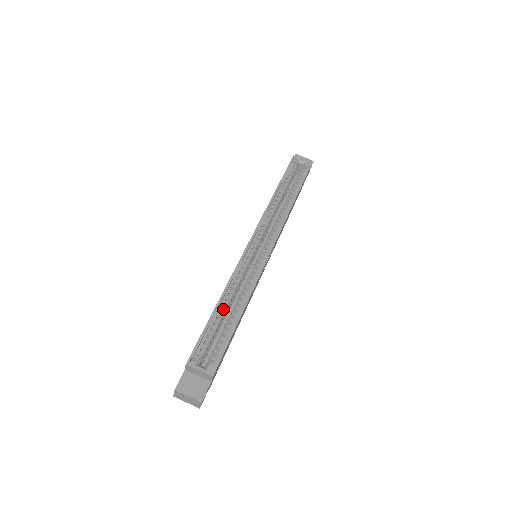
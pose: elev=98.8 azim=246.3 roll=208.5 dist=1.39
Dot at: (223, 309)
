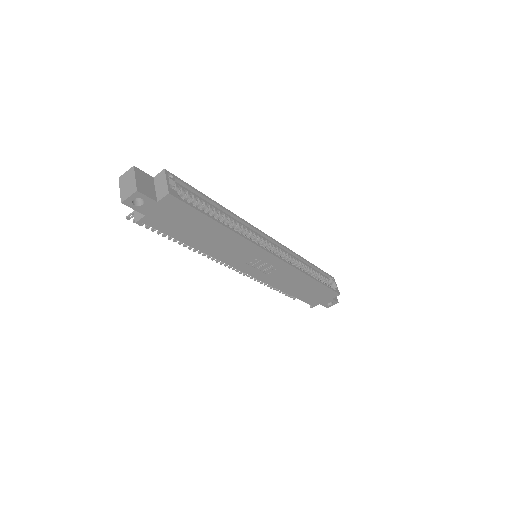
Dot at: (216, 210)
